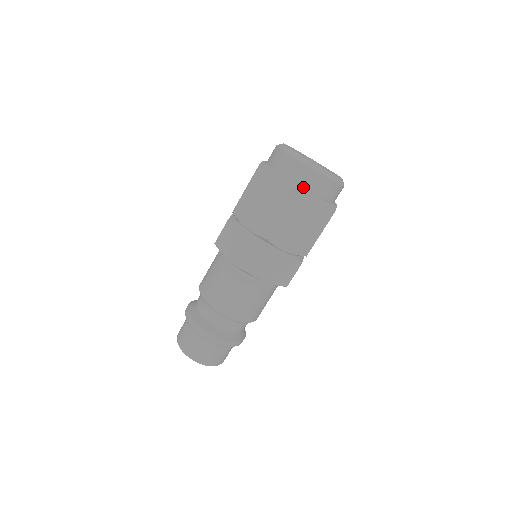
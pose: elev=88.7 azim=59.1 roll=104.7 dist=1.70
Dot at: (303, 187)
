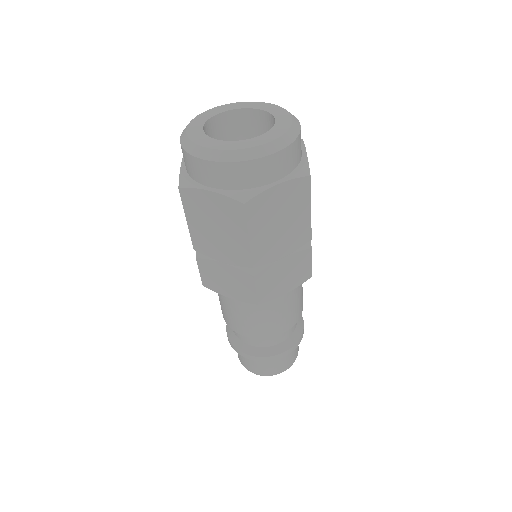
Dot at: (249, 187)
